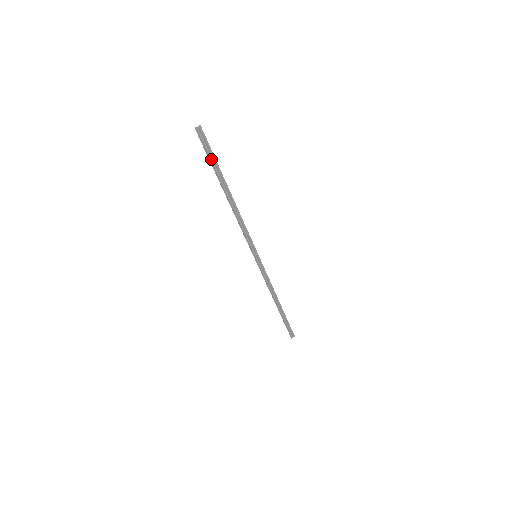
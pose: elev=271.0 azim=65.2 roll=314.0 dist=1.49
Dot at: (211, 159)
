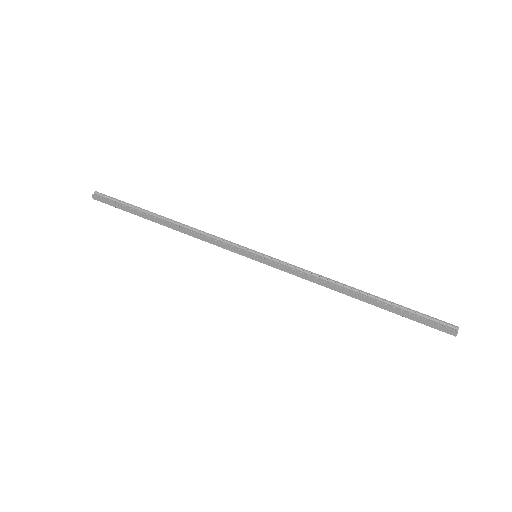
Dot at: (122, 205)
